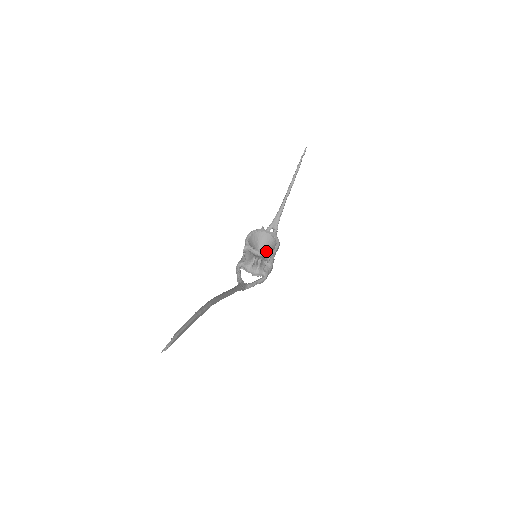
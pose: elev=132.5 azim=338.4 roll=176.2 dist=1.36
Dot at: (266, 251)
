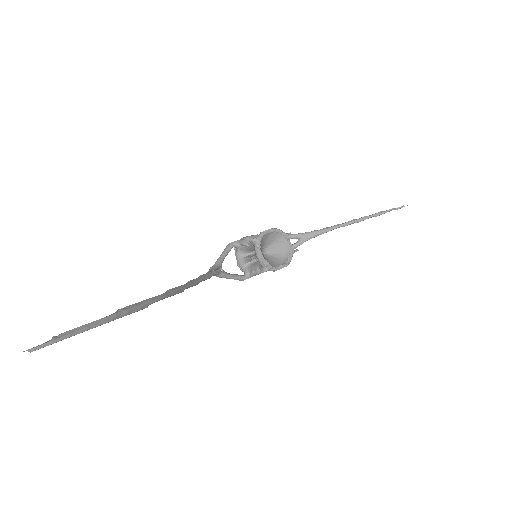
Dot at: (269, 263)
